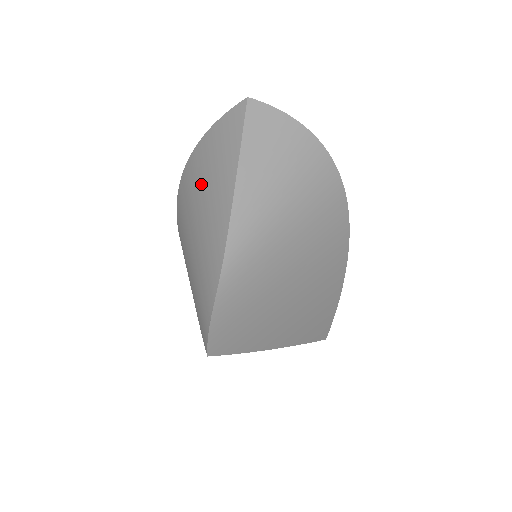
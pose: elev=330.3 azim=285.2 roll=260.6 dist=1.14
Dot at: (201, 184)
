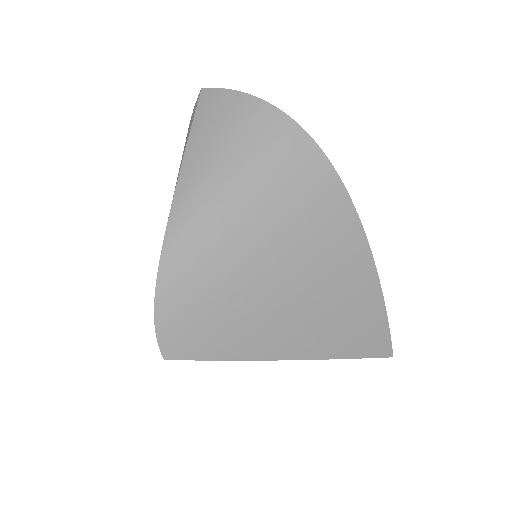
Dot at: occluded
